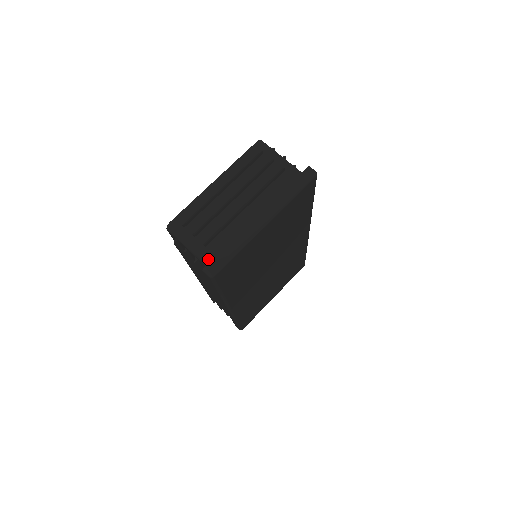
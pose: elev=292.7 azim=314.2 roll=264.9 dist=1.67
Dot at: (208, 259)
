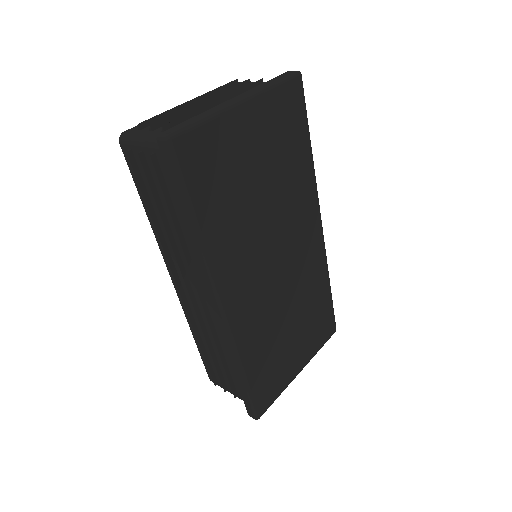
Dot at: occluded
